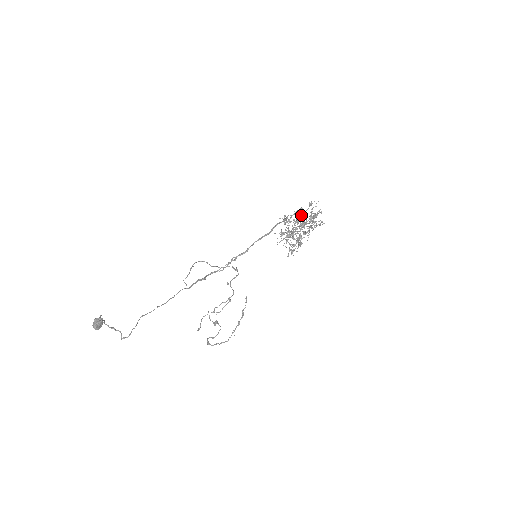
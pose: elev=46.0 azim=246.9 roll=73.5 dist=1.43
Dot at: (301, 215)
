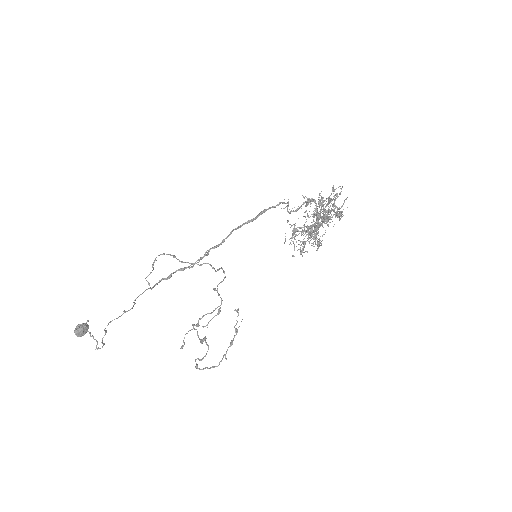
Dot at: (311, 200)
